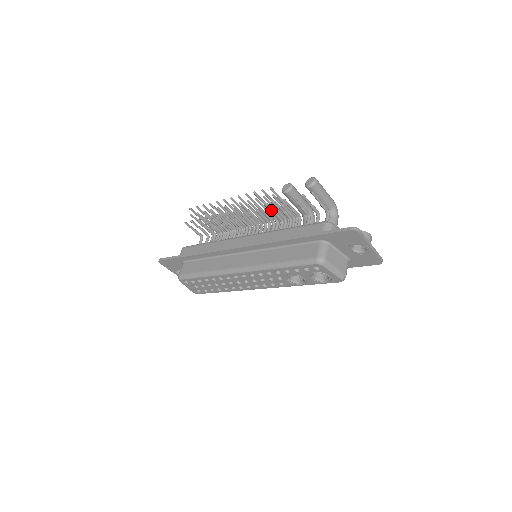
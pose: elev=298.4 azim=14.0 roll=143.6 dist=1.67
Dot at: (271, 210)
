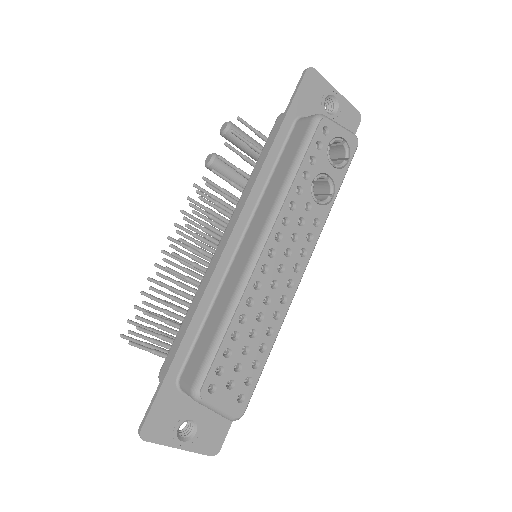
Dot at: (218, 191)
